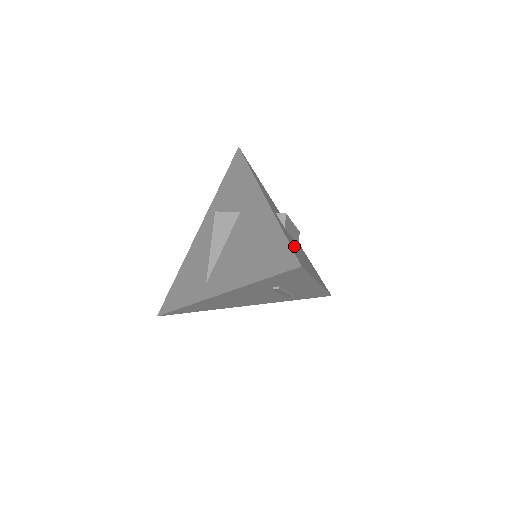
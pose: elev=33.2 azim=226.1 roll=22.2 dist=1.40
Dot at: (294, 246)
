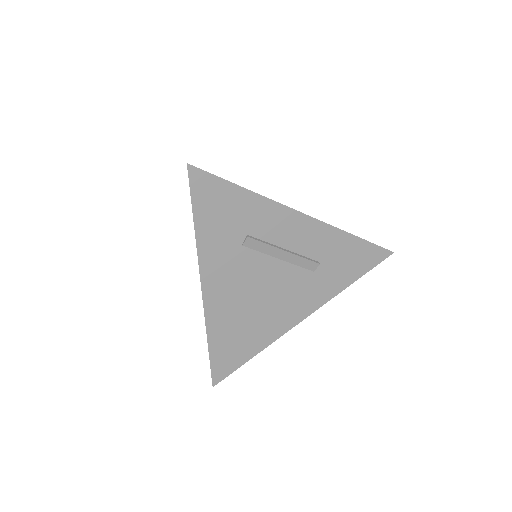
Dot at: occluded
